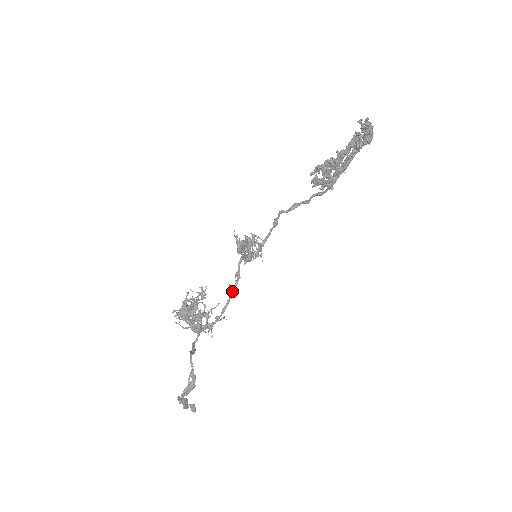
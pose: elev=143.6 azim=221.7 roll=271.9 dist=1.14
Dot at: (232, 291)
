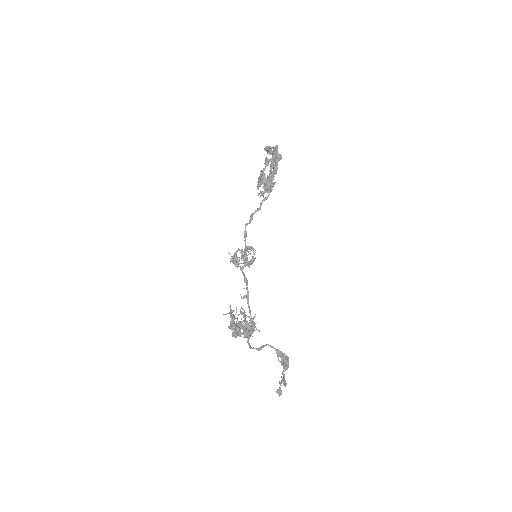
Dot at: (248, 295)
